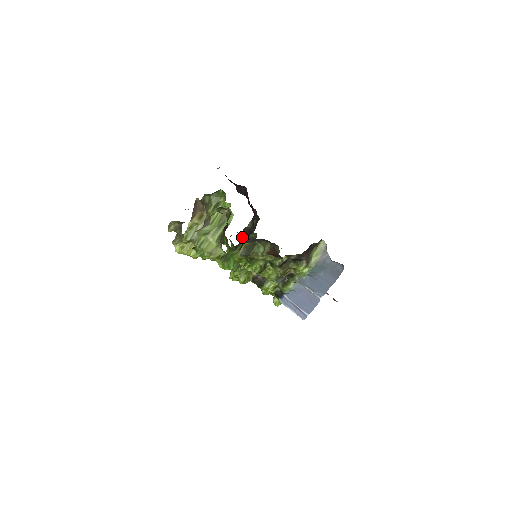
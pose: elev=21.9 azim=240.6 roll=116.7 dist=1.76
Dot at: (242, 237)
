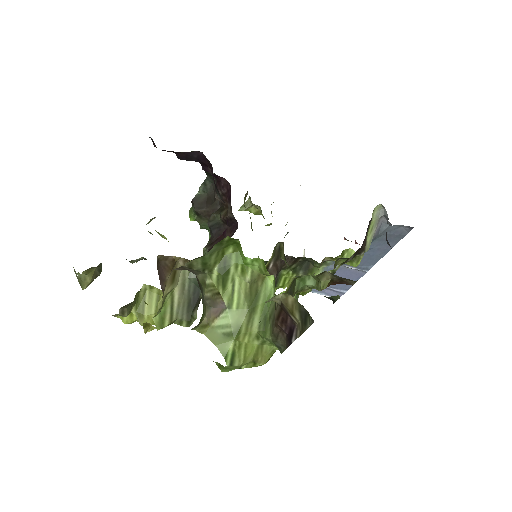
Dot at: (208, 225)
